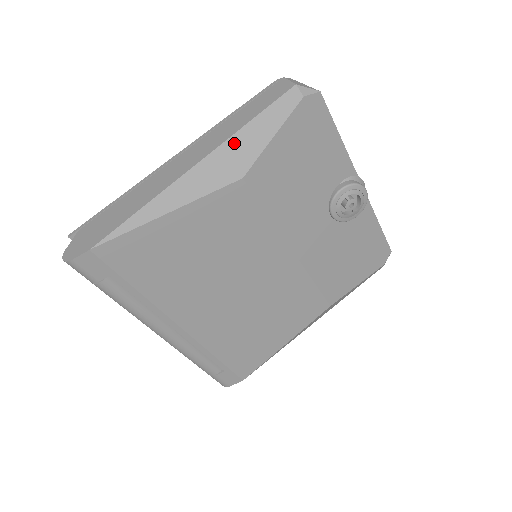
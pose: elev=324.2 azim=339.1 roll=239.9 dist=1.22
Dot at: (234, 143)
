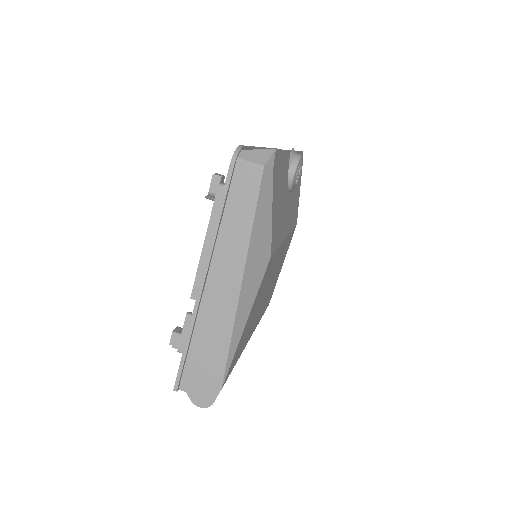
Dot at: (254, 245)
